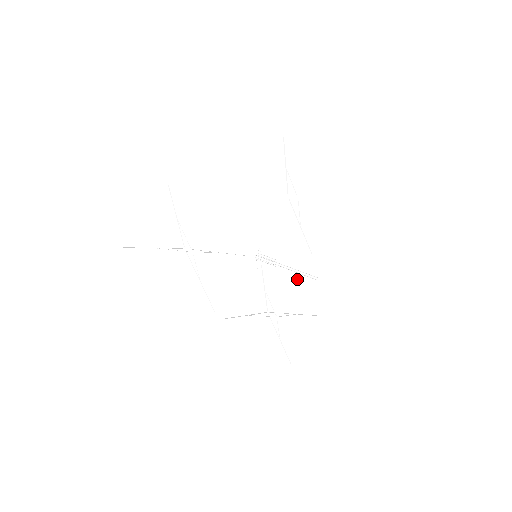
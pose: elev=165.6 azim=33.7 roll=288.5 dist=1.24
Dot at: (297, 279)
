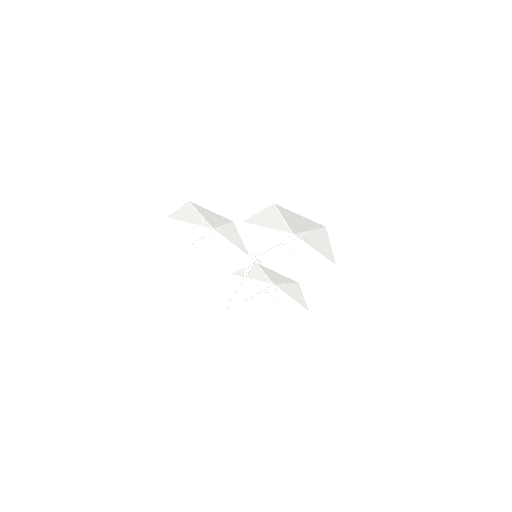
Dot at: (291, 282)
